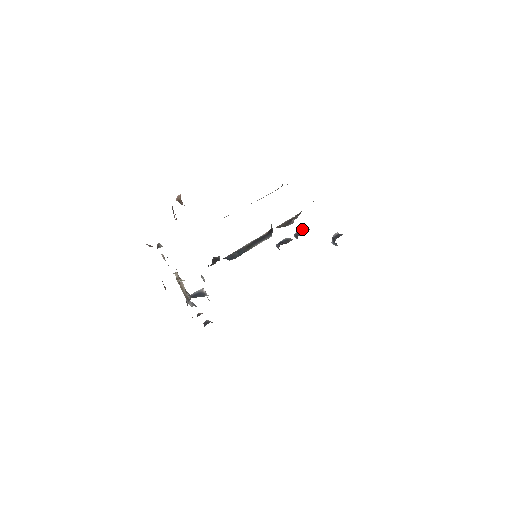
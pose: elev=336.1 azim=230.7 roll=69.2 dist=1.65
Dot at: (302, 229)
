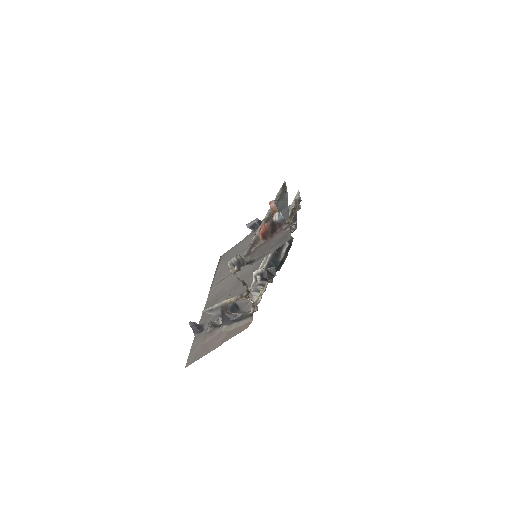
Dot at: occluded
